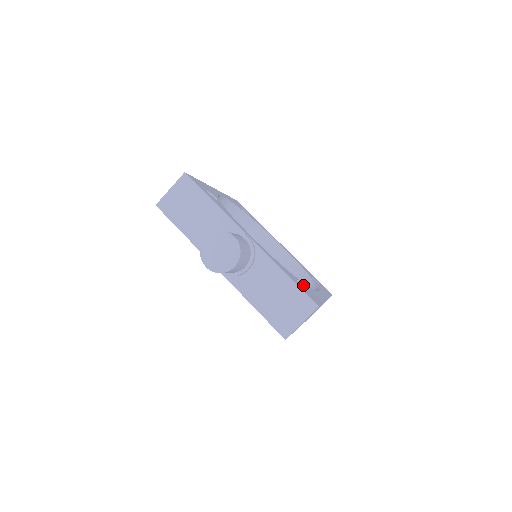
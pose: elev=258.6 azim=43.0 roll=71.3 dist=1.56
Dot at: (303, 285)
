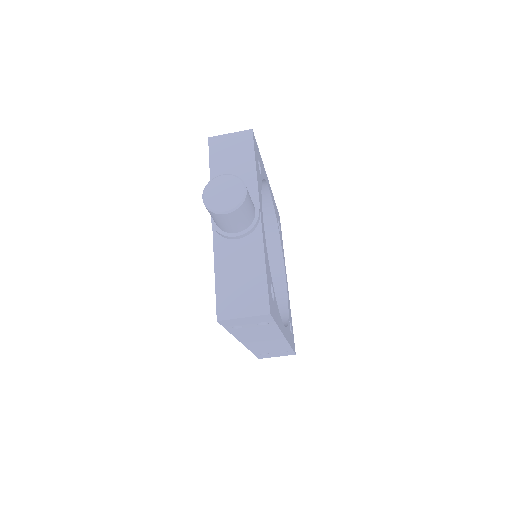
Dot at: (273, 295)
